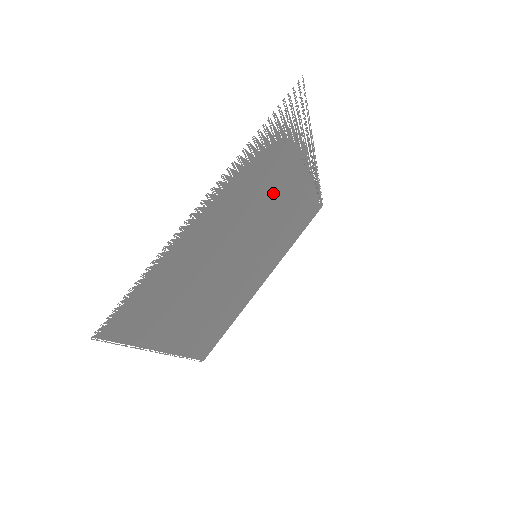
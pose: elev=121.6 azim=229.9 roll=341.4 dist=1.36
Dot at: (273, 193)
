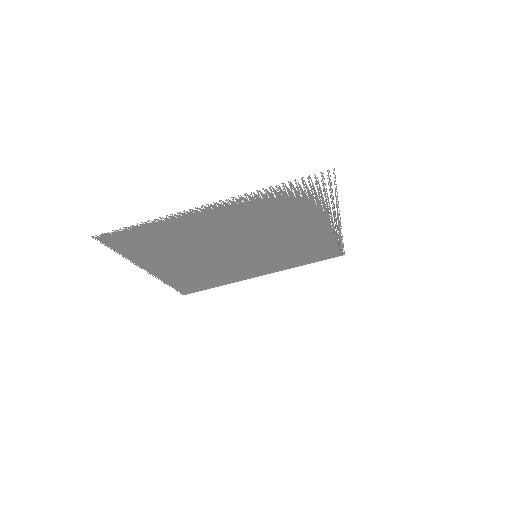
Dot at: (285, 225)
